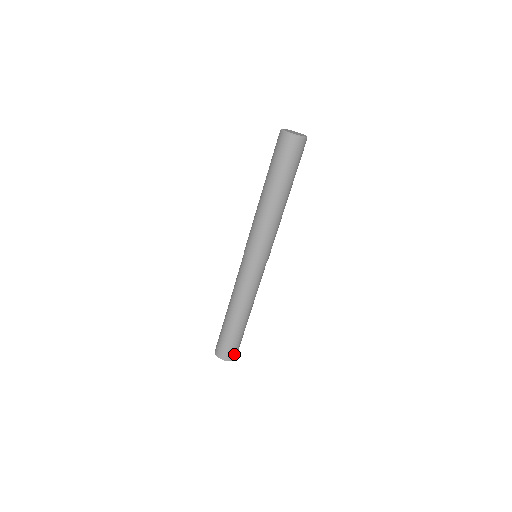
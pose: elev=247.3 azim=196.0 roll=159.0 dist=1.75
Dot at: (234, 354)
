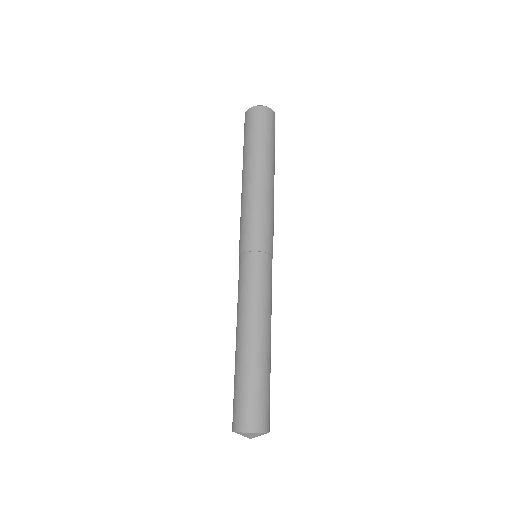
Dot at: (268, 419)
